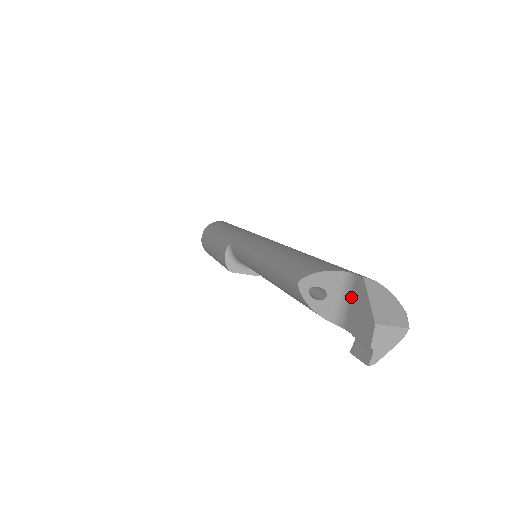
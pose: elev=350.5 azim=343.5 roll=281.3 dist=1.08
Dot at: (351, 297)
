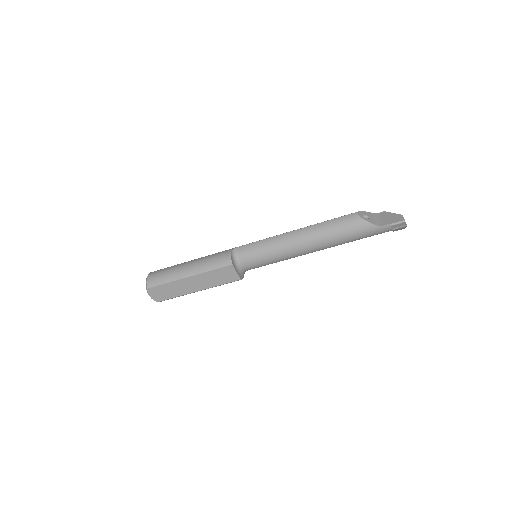
Dot at: (381, 218)
